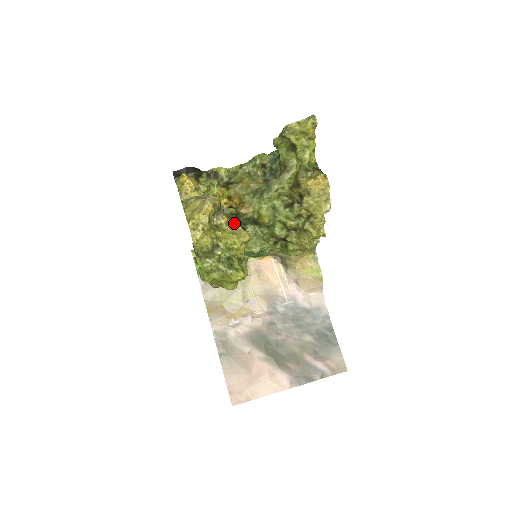
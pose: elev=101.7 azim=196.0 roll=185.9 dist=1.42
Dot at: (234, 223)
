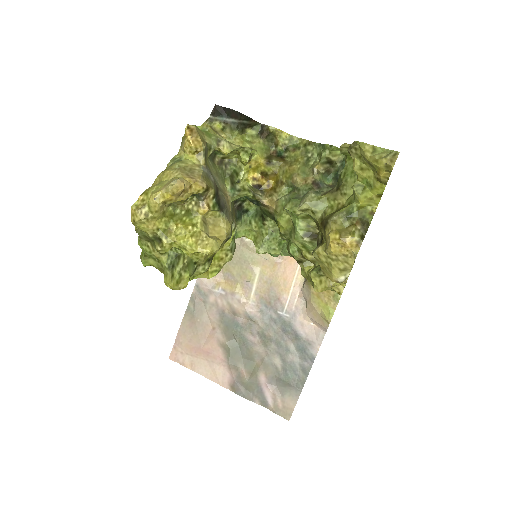
Dot at: (222, 217)
